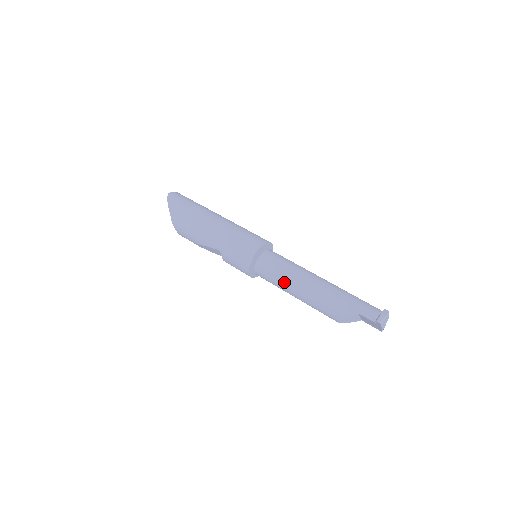
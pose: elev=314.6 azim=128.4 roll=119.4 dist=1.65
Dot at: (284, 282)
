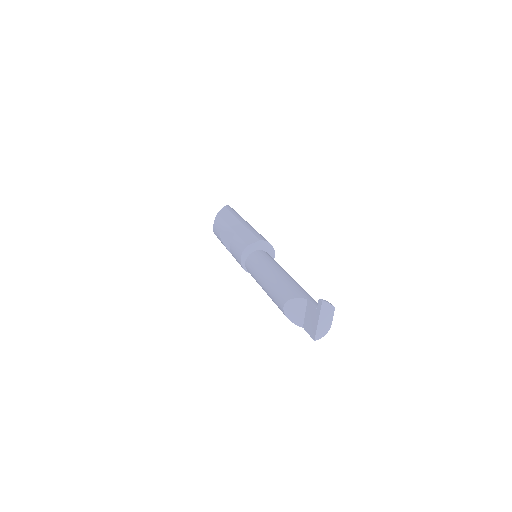
Dot at: (264, 266)
